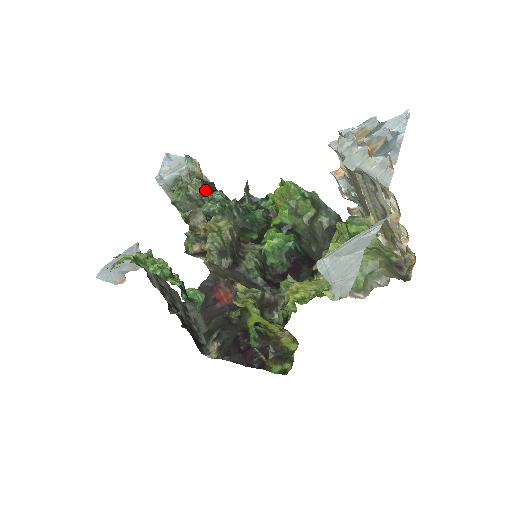
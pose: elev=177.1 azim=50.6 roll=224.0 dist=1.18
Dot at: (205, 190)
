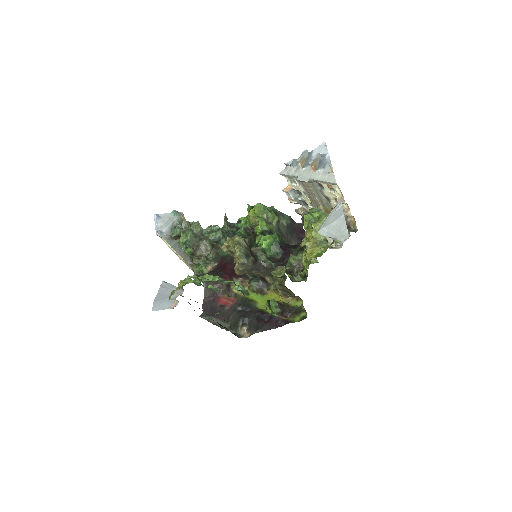
Dot at: occluded
